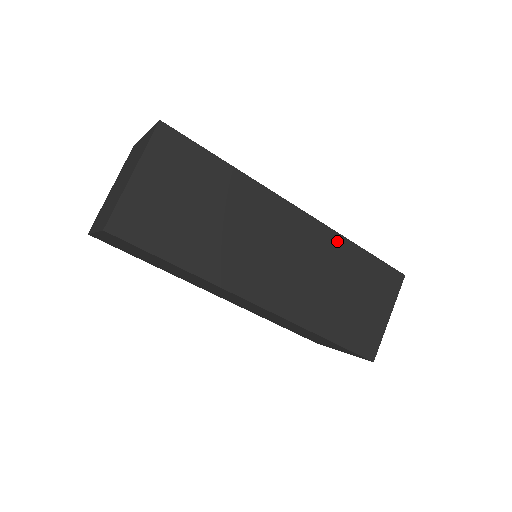
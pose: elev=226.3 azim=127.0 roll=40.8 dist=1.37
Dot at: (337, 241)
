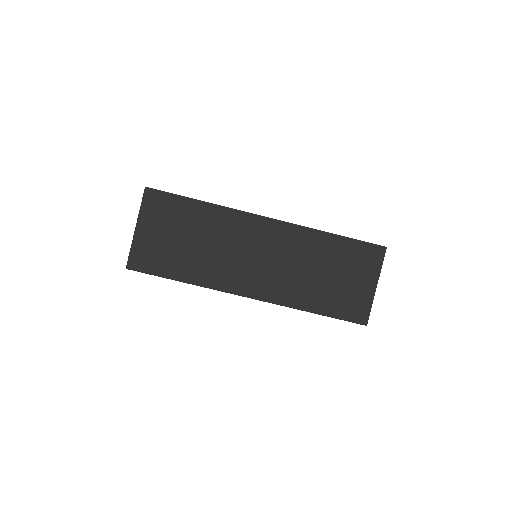
Dot at: occluded
